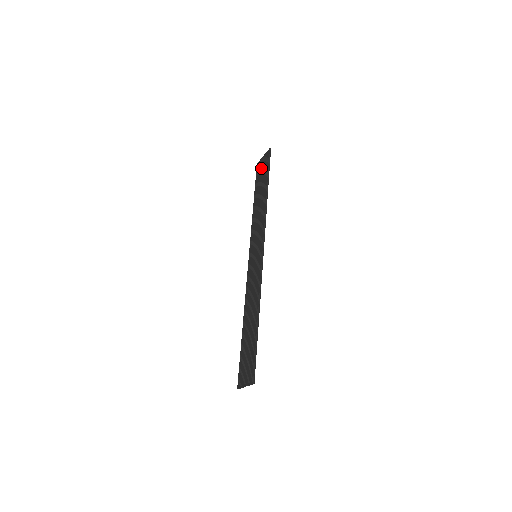
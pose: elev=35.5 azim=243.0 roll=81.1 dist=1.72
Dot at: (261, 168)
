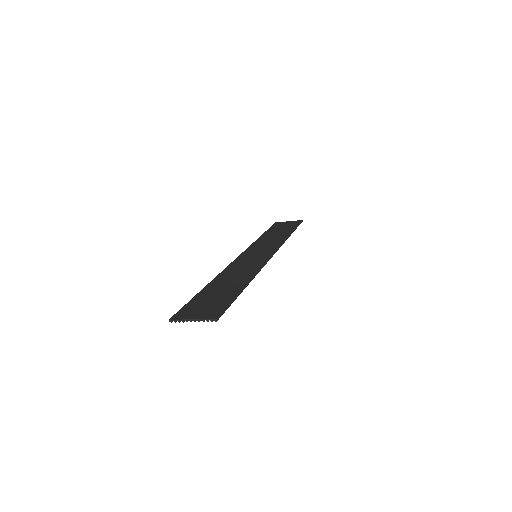
Dot at: (284, 224)
